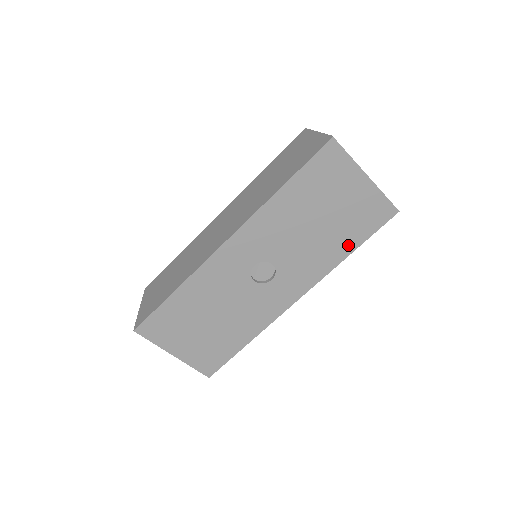
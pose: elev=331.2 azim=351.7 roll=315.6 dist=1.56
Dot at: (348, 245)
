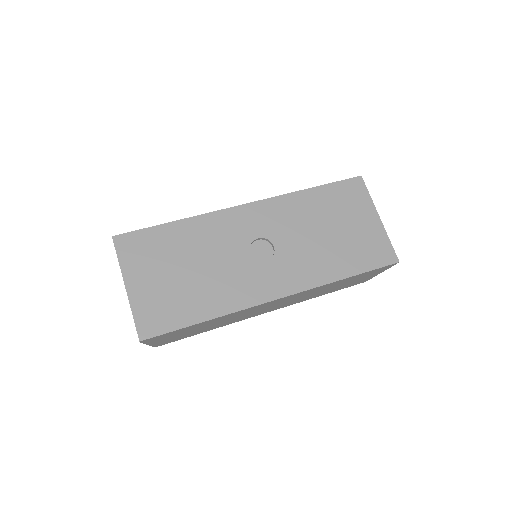
Dot at: (347, 268)
